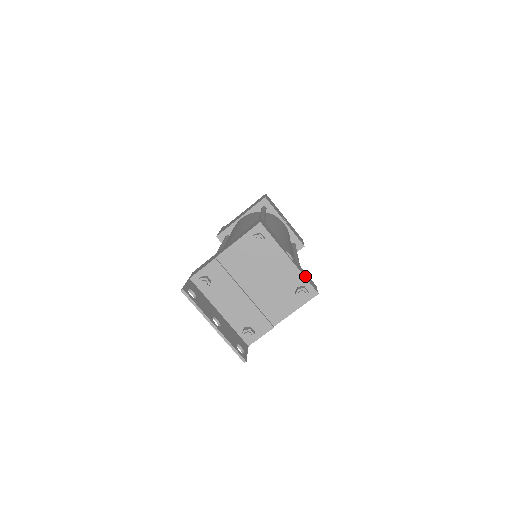
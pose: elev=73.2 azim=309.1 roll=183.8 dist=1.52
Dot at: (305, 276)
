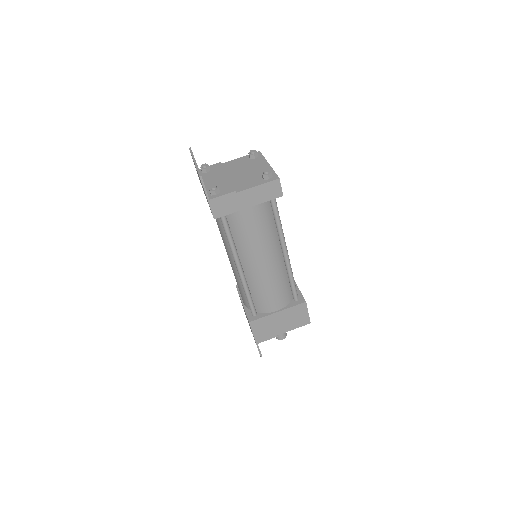
Dot at: occluded
